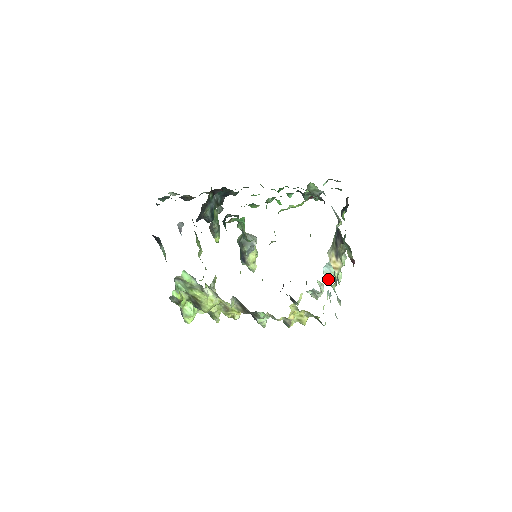
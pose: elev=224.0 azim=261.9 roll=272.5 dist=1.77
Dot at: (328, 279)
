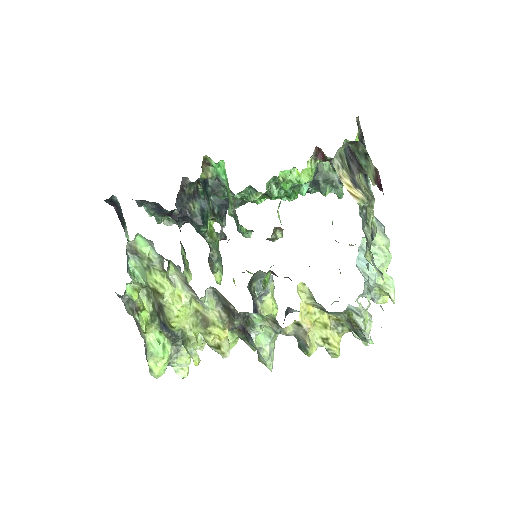
Dot at: (367, 278)
